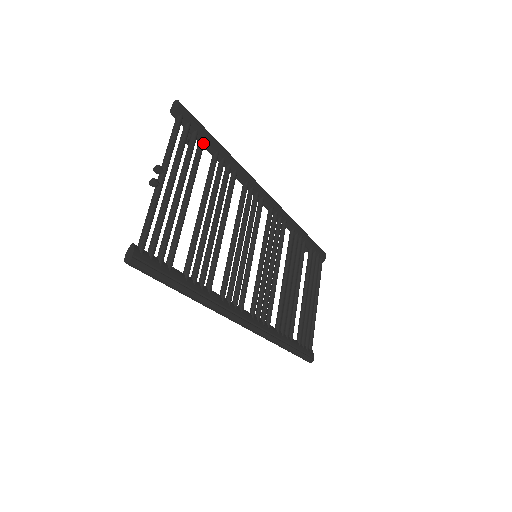
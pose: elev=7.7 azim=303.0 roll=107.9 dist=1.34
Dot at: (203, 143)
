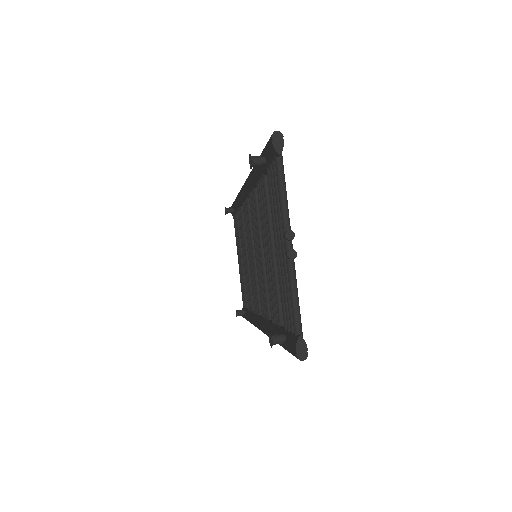
Dot at: occluded
